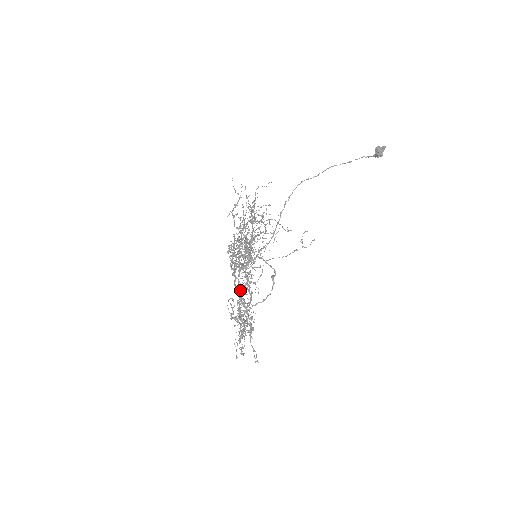
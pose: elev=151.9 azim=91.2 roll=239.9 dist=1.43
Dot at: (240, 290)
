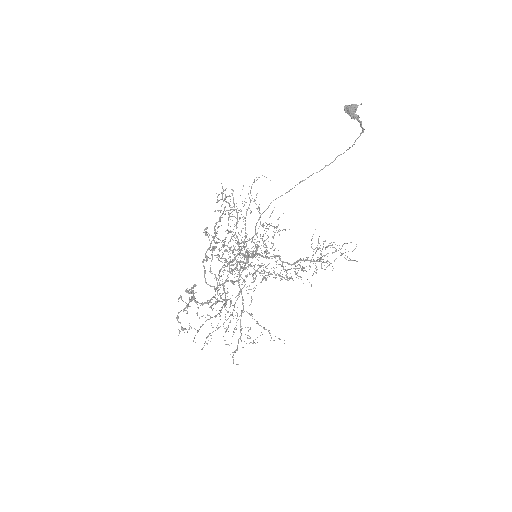
Dot at: occluded
